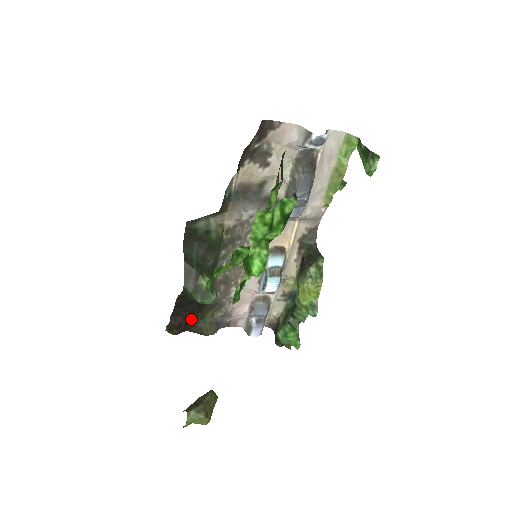
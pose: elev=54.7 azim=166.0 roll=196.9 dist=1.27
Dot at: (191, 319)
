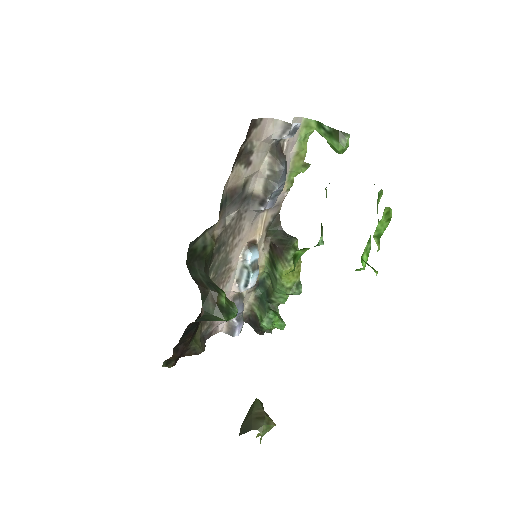
Dot at: occluded
